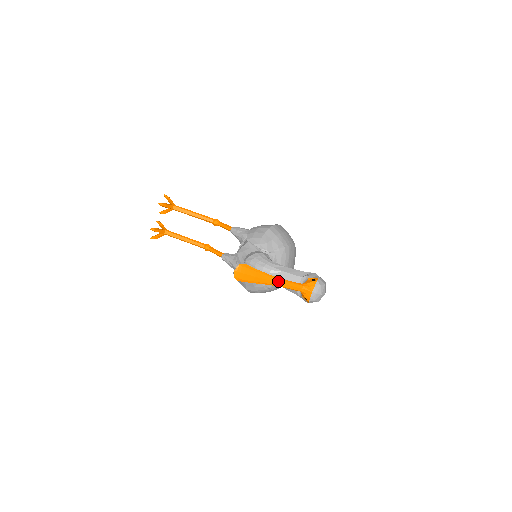
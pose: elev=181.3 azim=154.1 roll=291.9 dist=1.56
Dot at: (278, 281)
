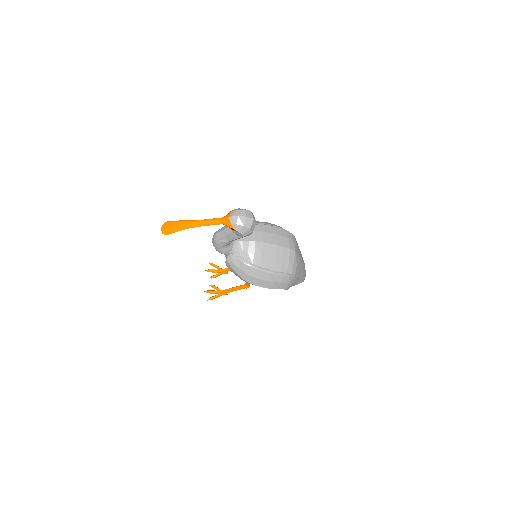
Dot at: (197, 222)
